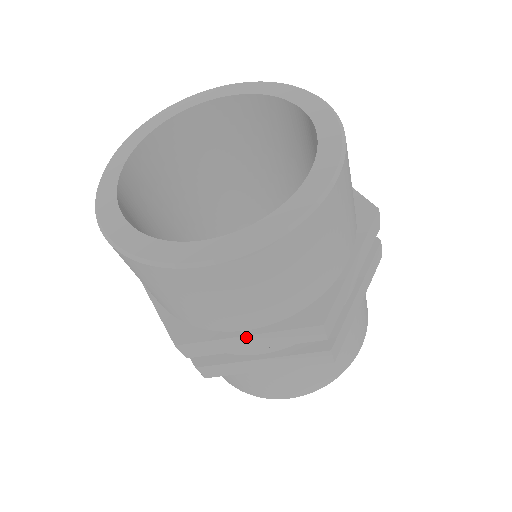
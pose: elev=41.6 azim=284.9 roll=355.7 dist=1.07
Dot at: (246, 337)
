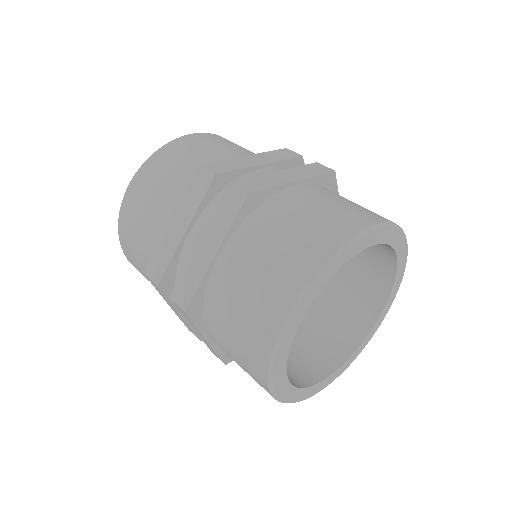
Dot at: (172, 222)
